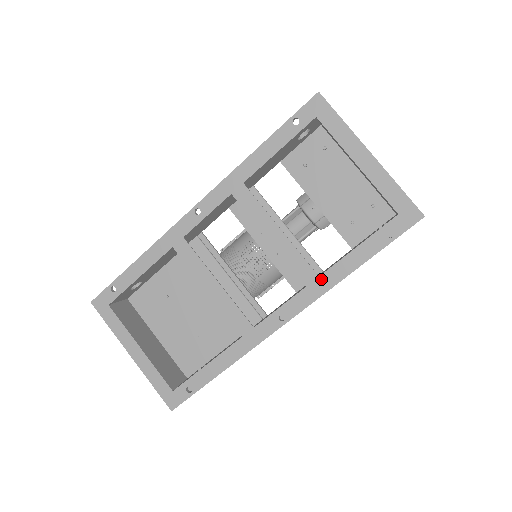
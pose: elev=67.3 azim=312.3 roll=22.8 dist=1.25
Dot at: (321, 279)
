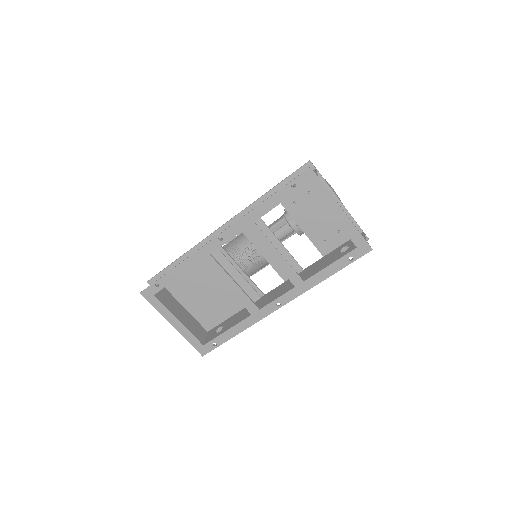
Dot at: (305, 283)
